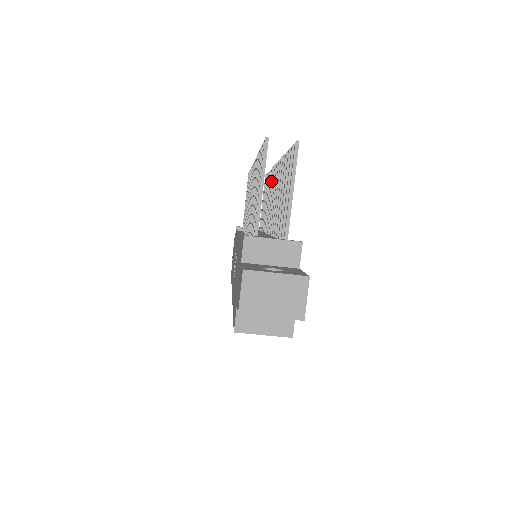
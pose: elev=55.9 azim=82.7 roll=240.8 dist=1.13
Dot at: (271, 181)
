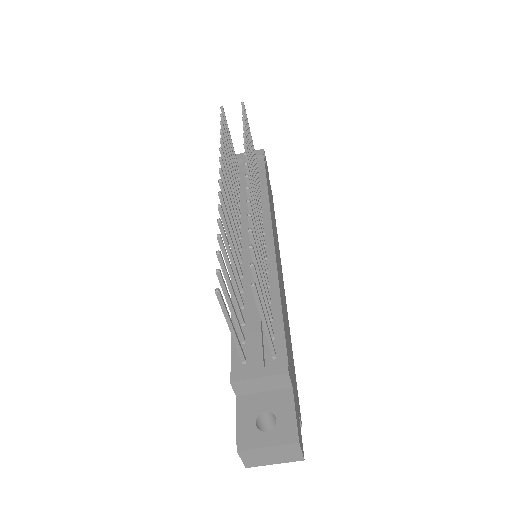
Dot at: occluded
